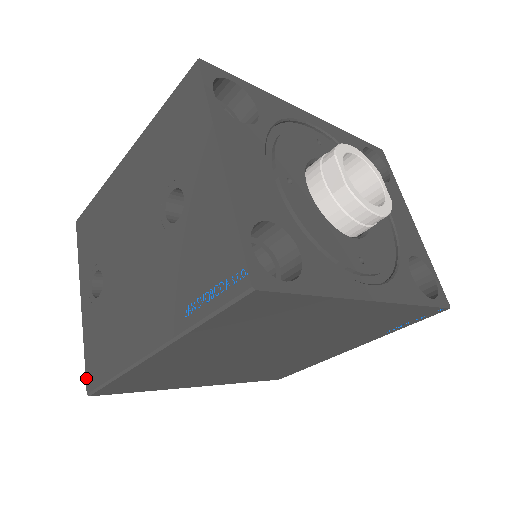
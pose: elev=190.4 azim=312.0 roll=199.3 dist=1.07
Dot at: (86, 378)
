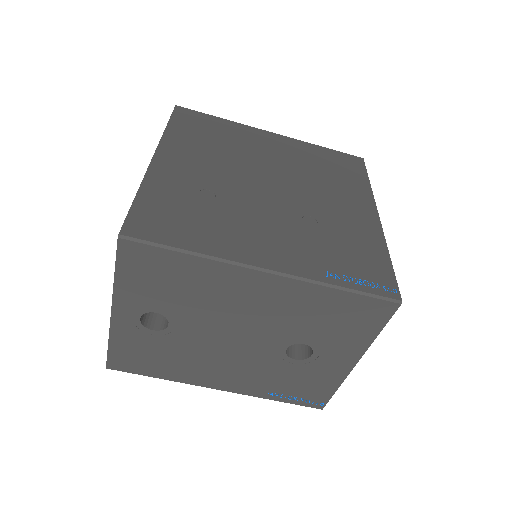
Dot at: (108, 361)
